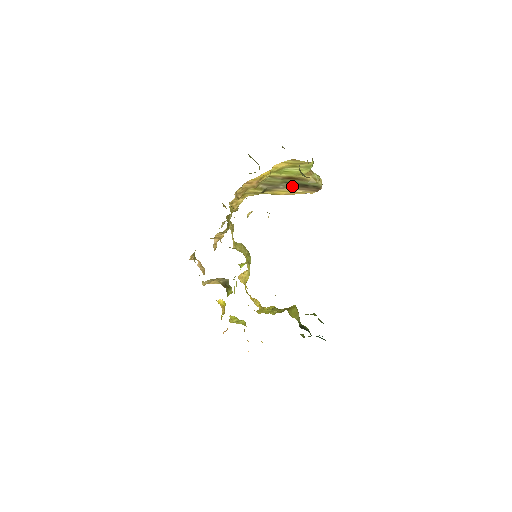
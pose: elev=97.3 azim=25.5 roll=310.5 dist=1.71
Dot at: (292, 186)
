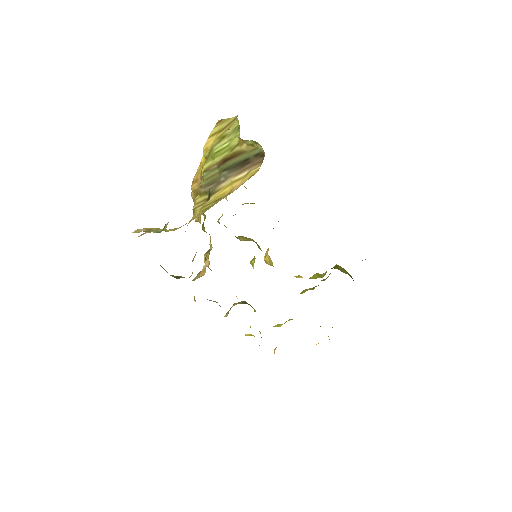
Dot at: (232, 172)
